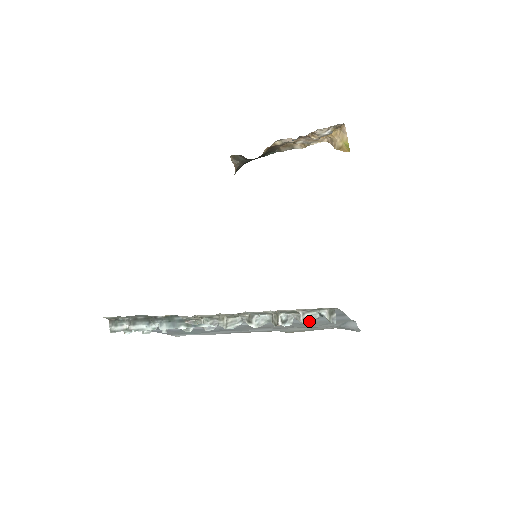
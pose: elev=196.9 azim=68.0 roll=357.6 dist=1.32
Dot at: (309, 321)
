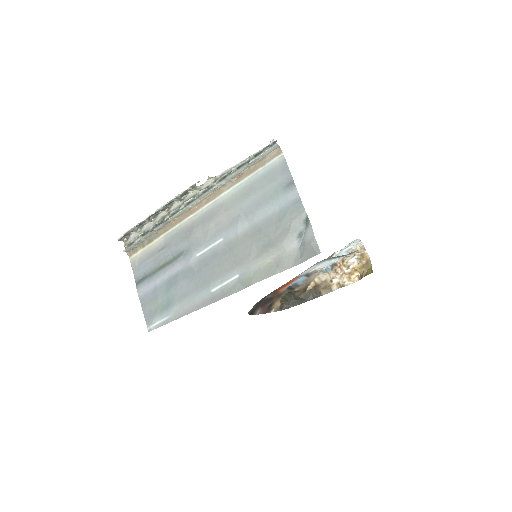
Dot at: (257, 153)
